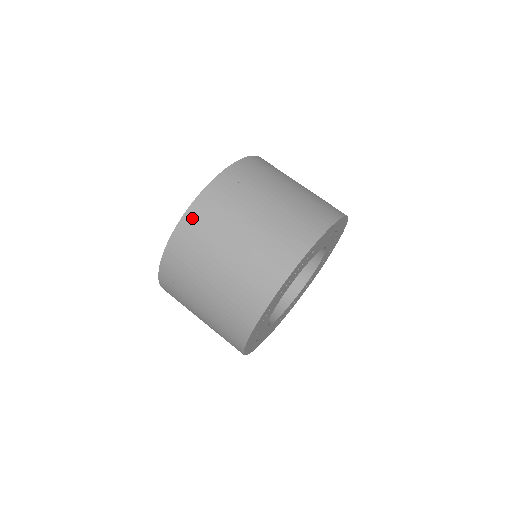
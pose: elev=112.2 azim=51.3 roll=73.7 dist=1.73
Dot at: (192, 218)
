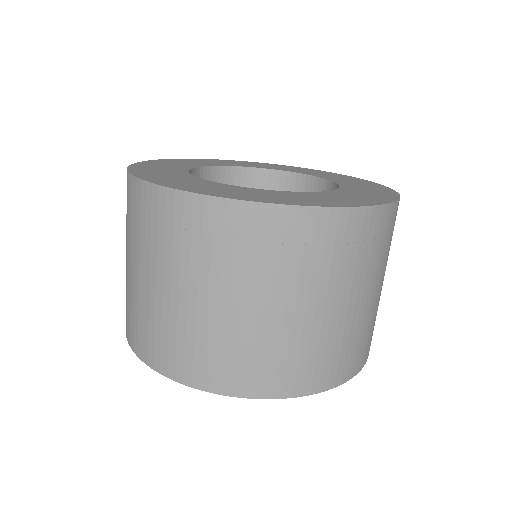
Dot at: (337, 224)
